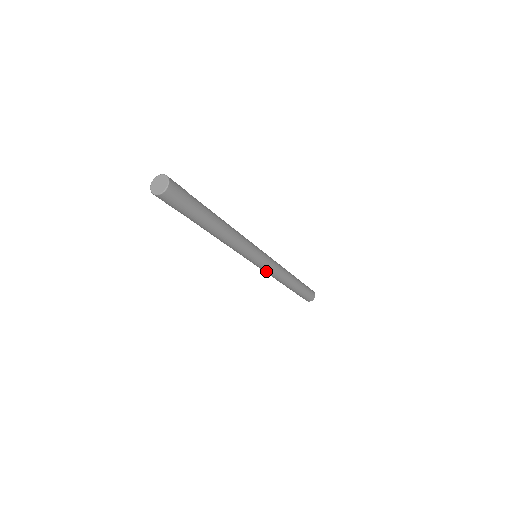
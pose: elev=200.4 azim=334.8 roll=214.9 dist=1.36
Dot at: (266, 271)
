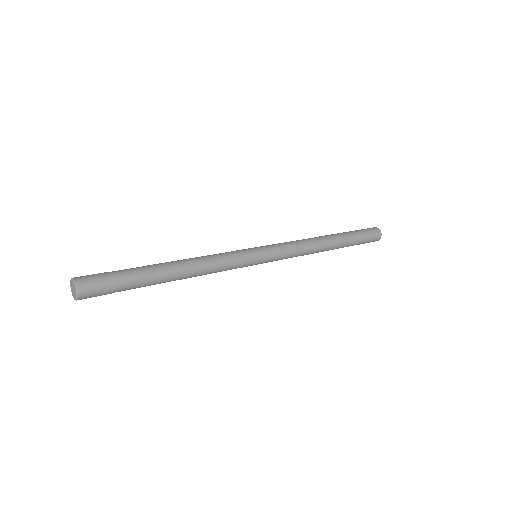
Dot at: occluded
